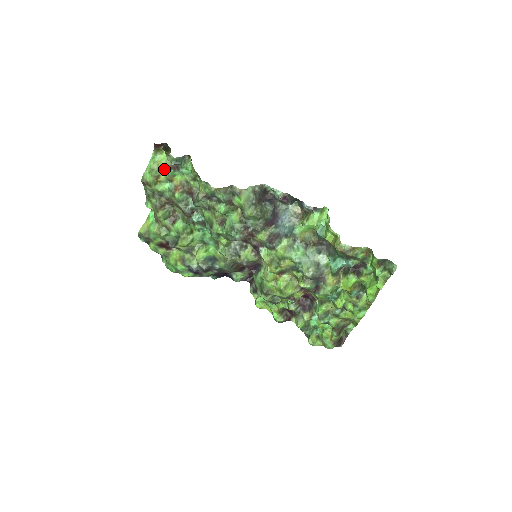
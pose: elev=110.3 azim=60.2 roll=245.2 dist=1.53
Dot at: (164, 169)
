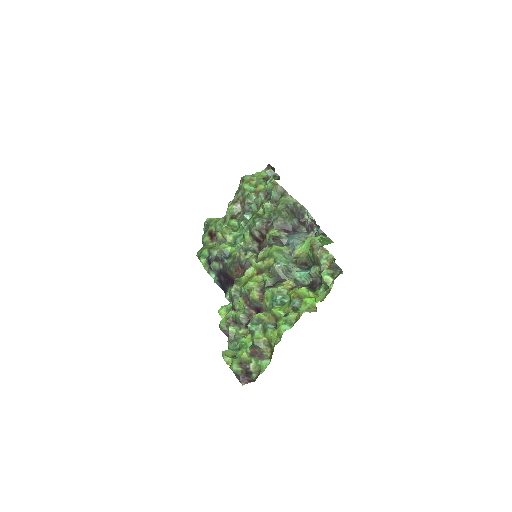
Dot at: (259, 178)
